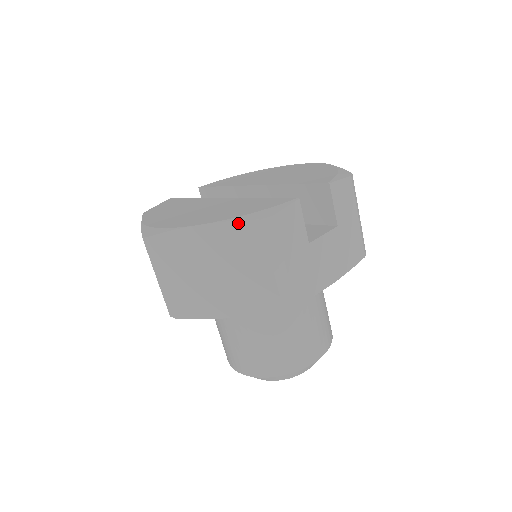
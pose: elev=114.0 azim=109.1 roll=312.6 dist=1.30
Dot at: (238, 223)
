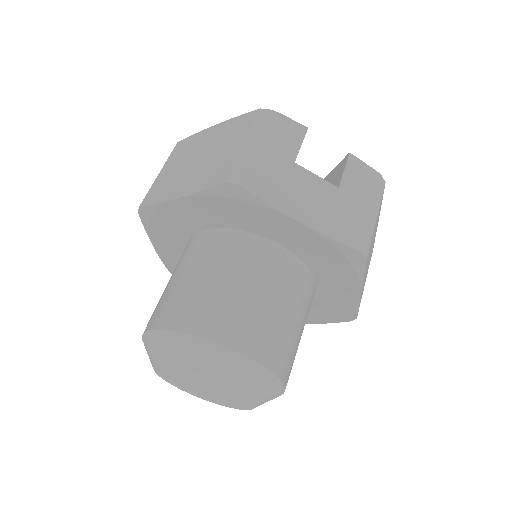
Dot at: (243, 116)
